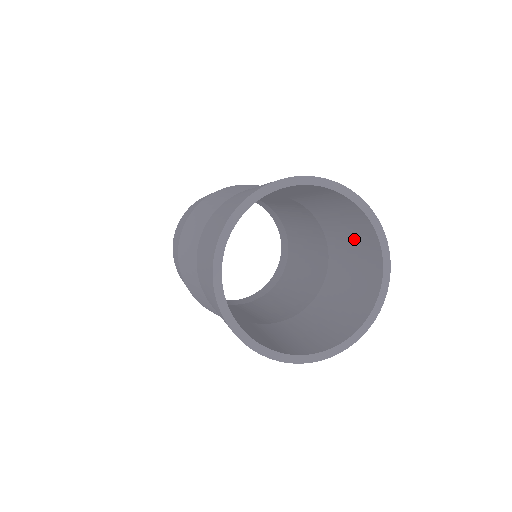
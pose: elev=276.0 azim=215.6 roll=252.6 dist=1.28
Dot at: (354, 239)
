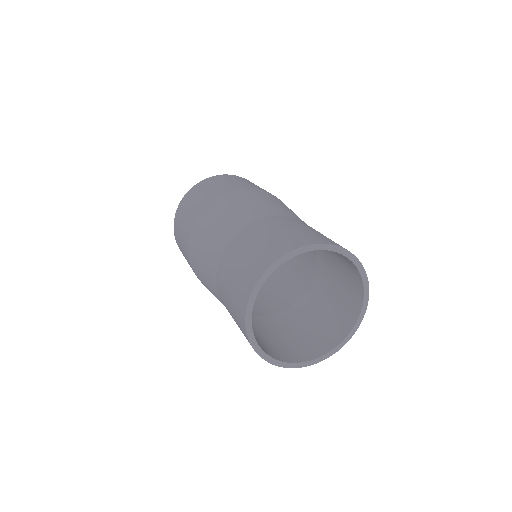
Dot at: (343, 281)
